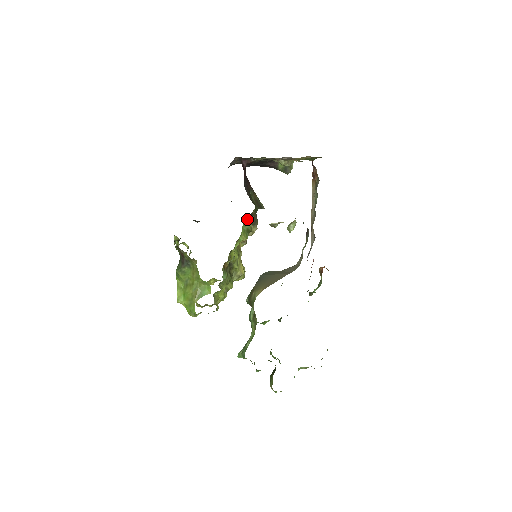
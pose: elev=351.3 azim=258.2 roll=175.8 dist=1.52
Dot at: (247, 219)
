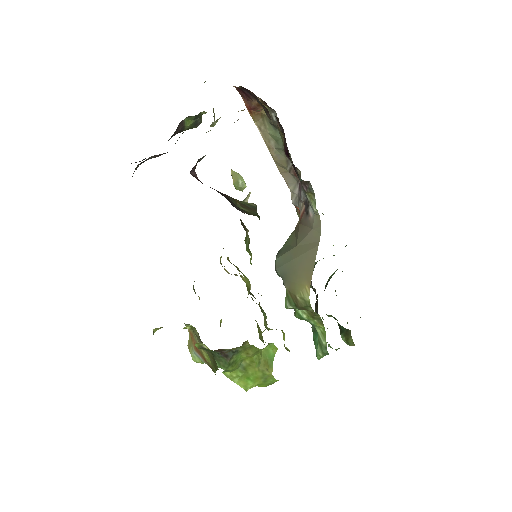
Dot at: occluded
